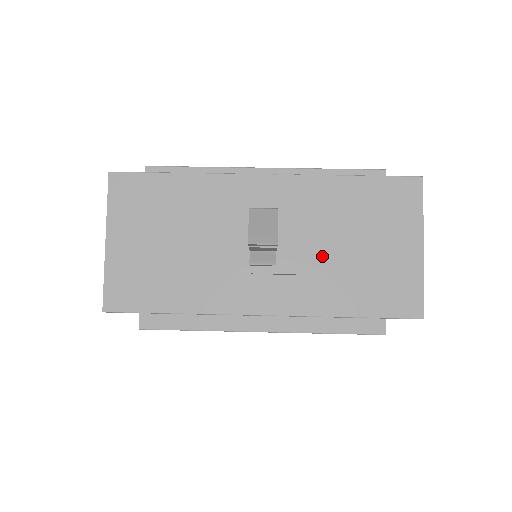
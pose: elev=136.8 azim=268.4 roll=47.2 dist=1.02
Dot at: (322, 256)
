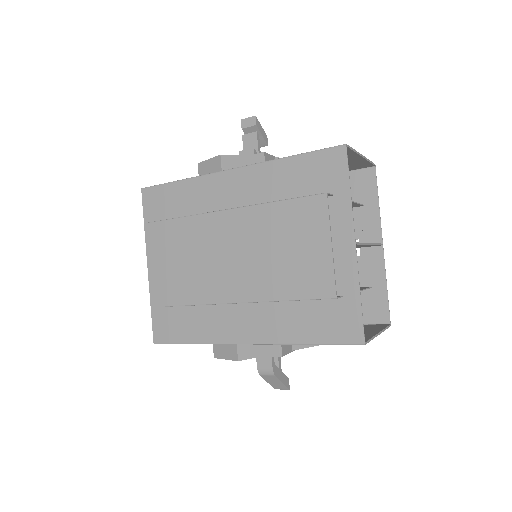
Dot at: occluded
